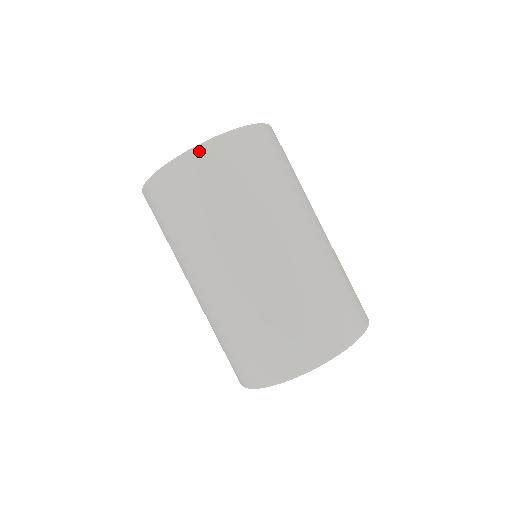
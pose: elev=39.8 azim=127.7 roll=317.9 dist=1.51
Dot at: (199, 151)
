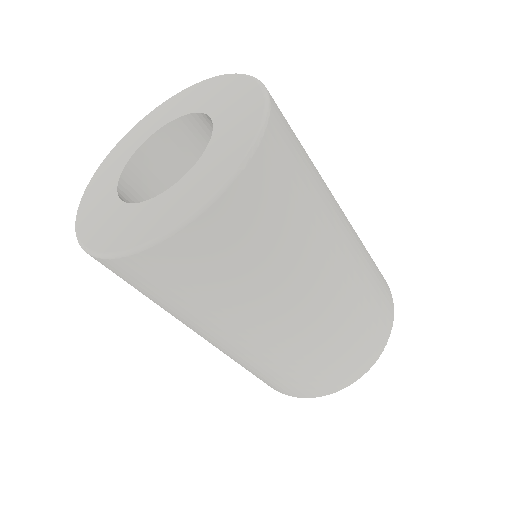
Dot at: (205, 219)
